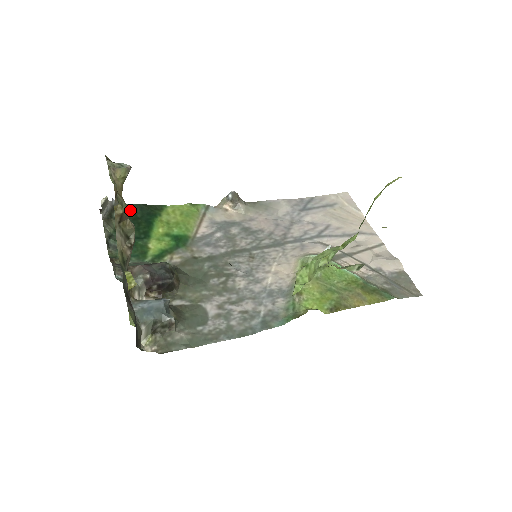
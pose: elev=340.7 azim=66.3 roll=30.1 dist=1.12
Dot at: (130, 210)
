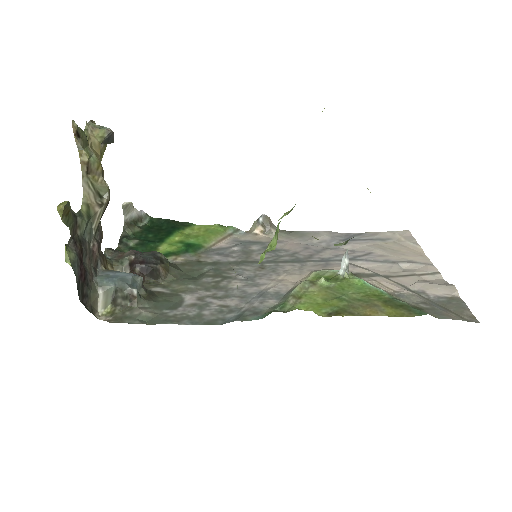
Dot at: (157, 223)
